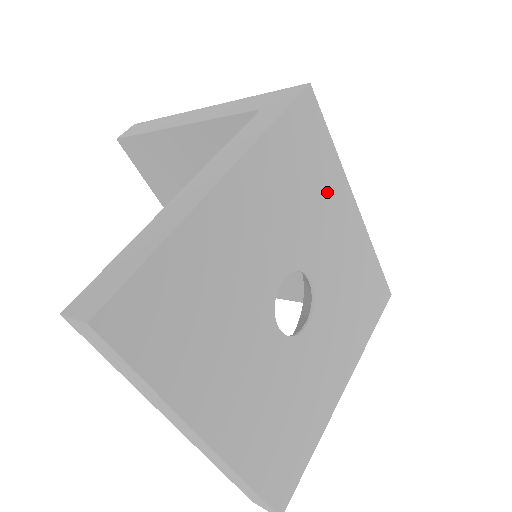
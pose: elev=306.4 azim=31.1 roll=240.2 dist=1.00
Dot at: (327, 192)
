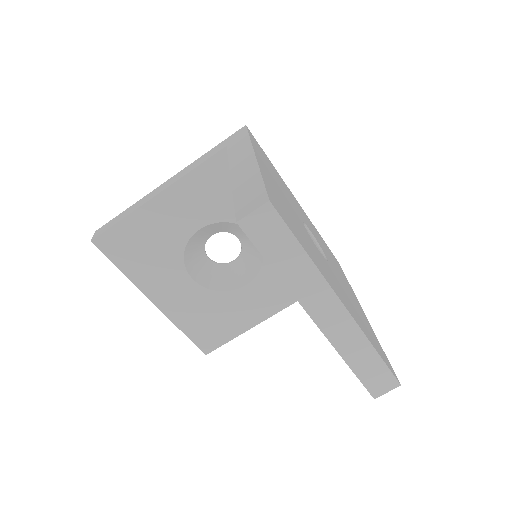
Dot at: (284, 185)
